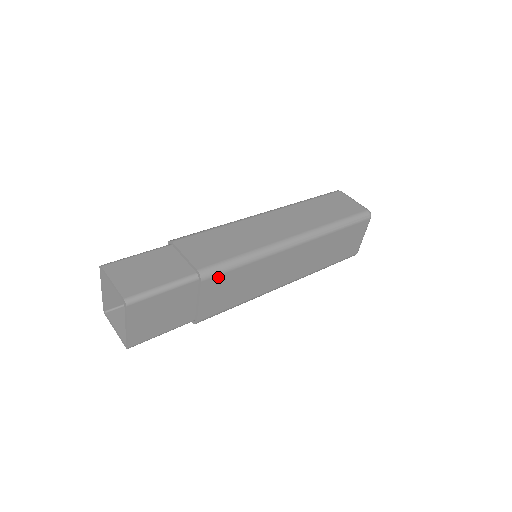
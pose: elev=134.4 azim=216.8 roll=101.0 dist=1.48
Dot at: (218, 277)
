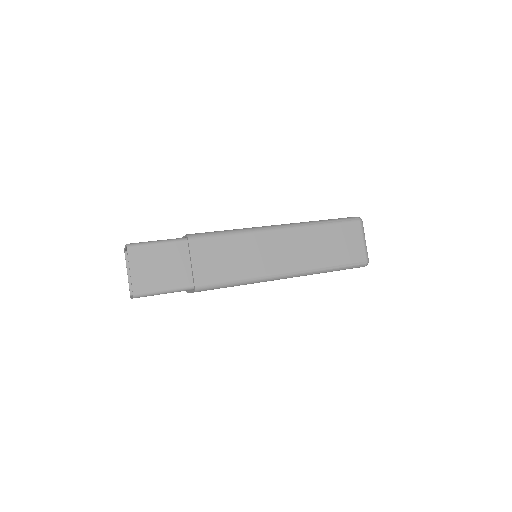
Dot at: (204, 241)
